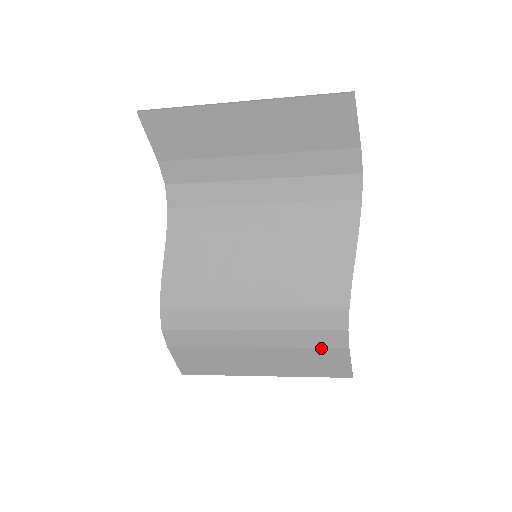
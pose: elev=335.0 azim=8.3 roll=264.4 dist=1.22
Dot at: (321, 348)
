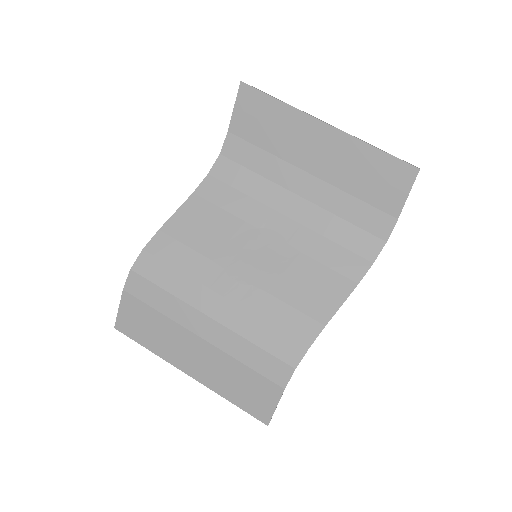
Dot at: (260, 374)
